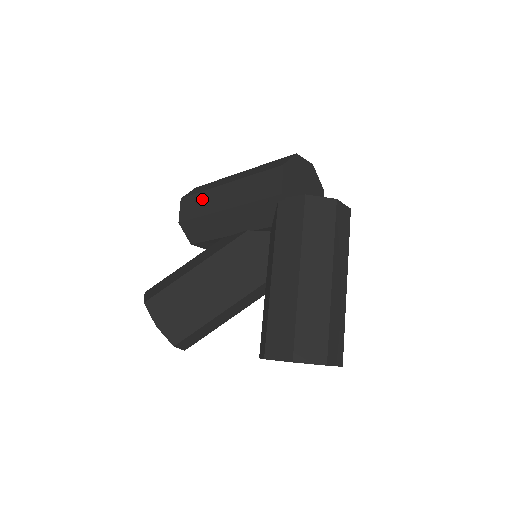
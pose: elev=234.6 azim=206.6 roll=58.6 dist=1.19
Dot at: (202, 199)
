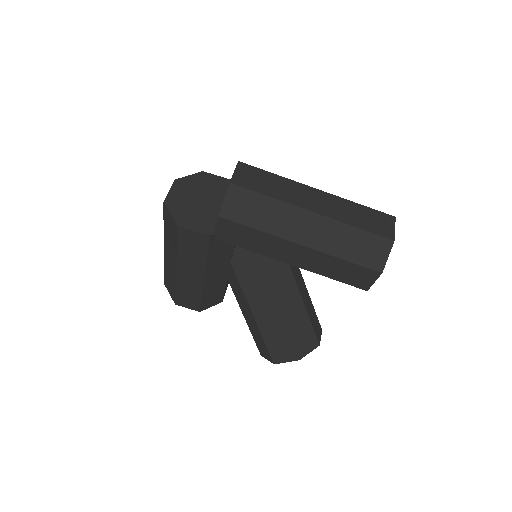
Dot at: (184, 291)
